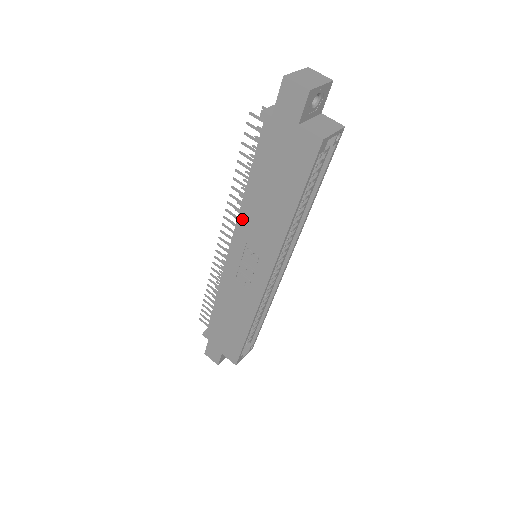
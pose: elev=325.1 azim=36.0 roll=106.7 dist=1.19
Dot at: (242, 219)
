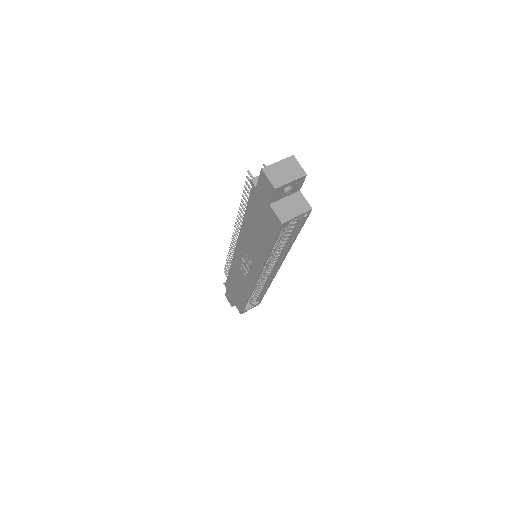
Dot at: (242, 234)
